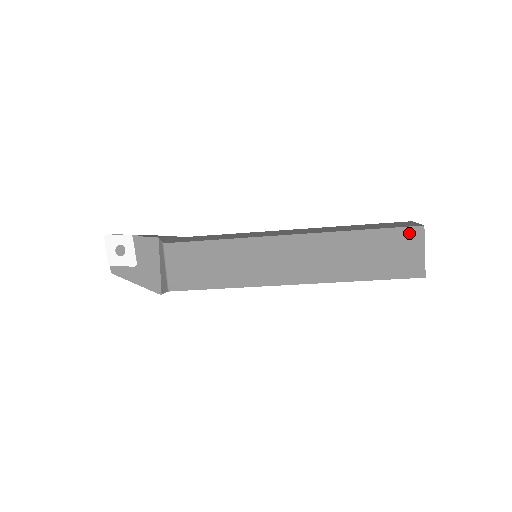
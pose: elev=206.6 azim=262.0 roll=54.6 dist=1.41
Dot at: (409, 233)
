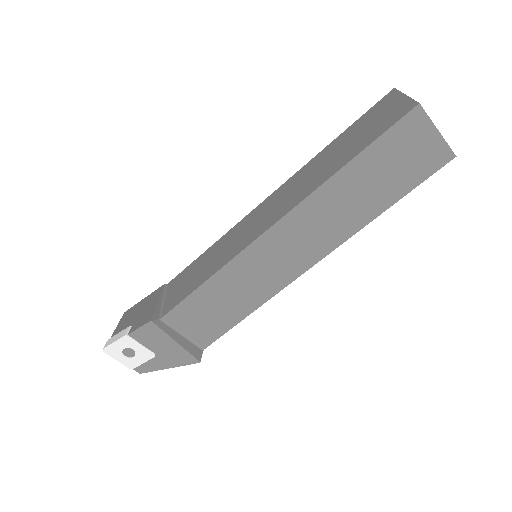
Dot at: (406, 125)
